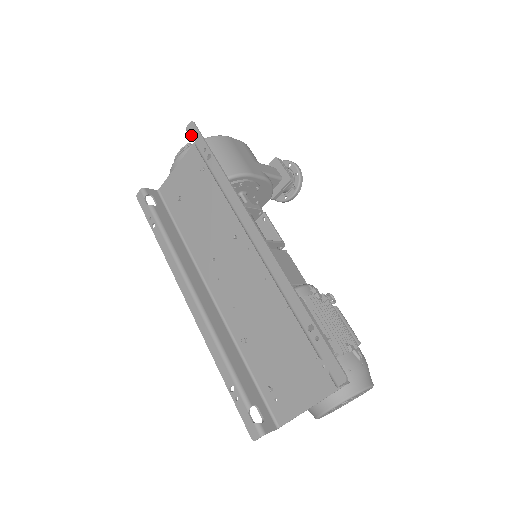
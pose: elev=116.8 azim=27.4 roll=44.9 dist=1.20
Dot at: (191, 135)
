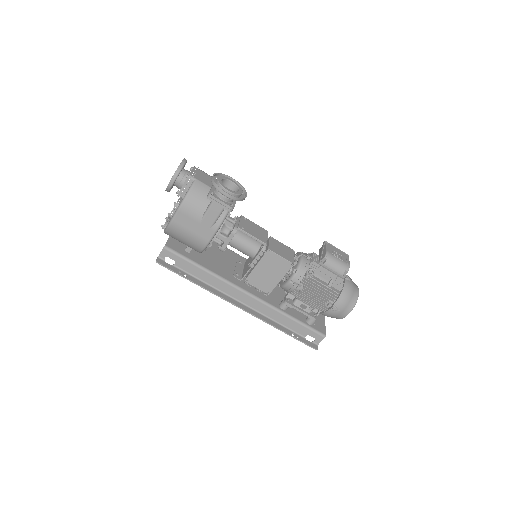
Dot at: (164, 263)
